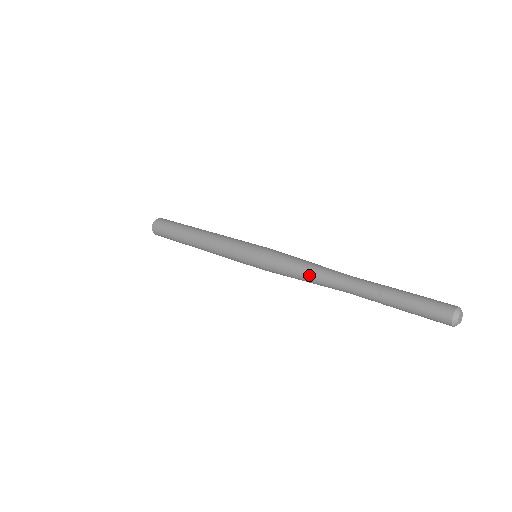
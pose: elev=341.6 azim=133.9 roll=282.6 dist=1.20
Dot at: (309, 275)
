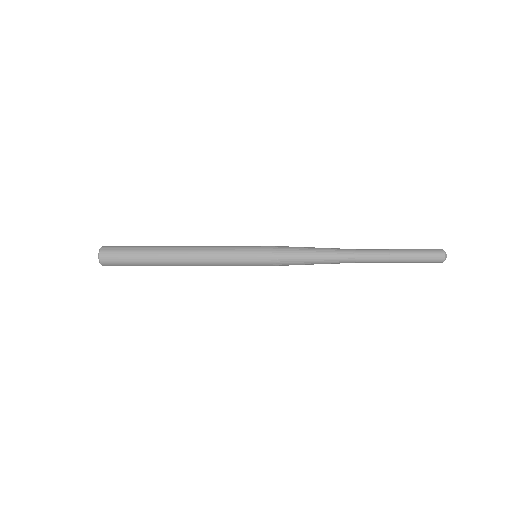
Dot at: (325, 258)
